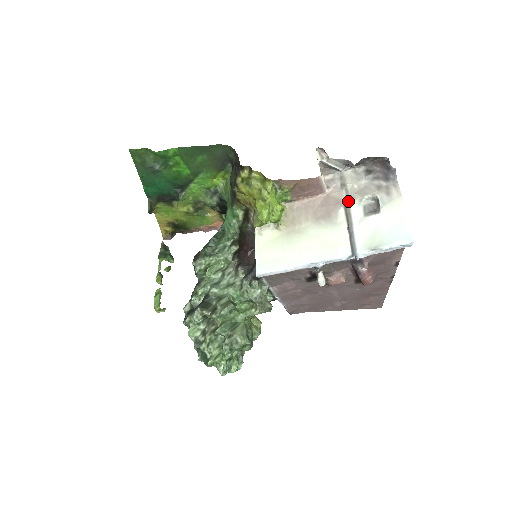
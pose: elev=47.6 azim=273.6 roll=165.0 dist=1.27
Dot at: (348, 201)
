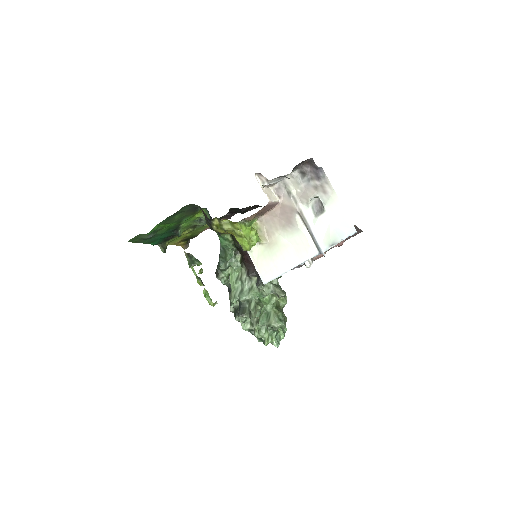
Dot at: (299, 207)
